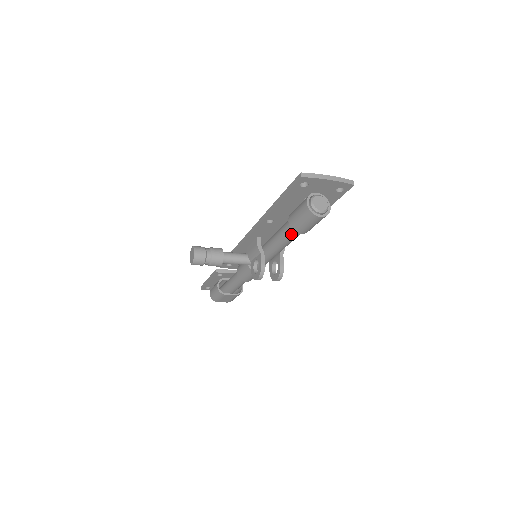
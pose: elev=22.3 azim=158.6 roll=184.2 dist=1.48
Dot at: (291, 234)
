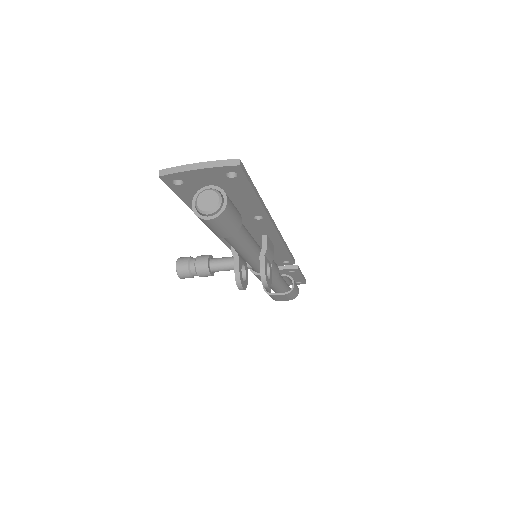
Dot at: (225, 238)
